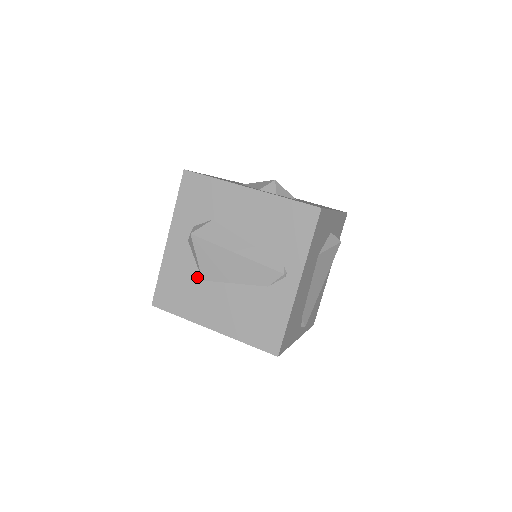
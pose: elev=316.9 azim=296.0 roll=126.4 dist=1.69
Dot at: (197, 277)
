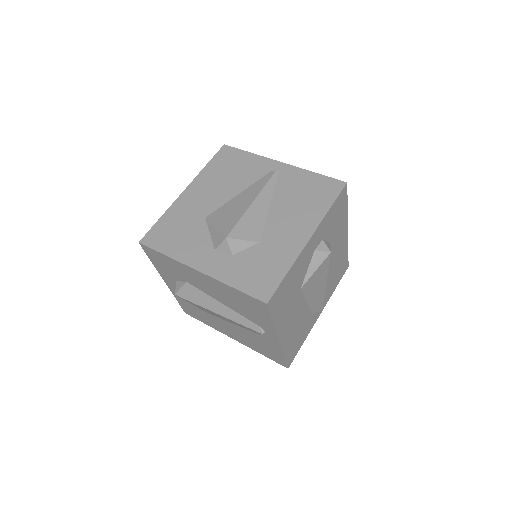
Dot at: (202, 310)
